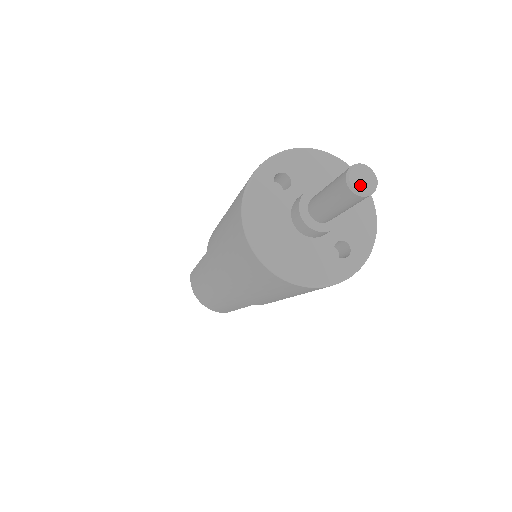
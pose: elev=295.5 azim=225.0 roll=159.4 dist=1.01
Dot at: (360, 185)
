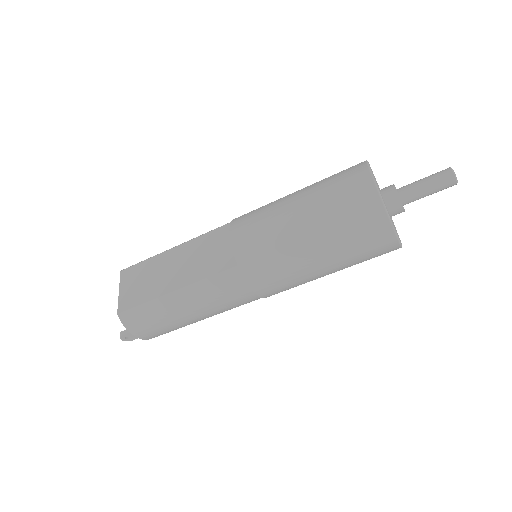
Dot at: (456, 179)
